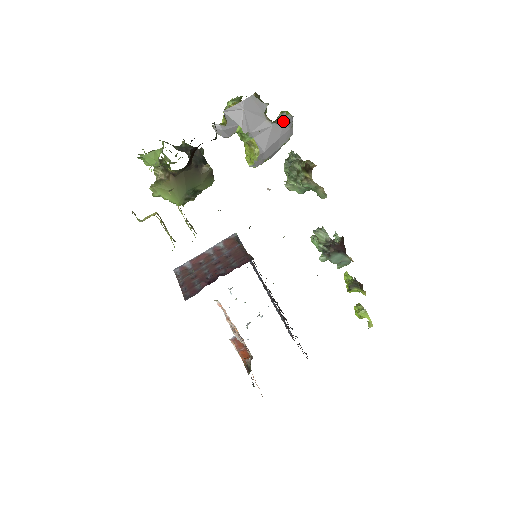
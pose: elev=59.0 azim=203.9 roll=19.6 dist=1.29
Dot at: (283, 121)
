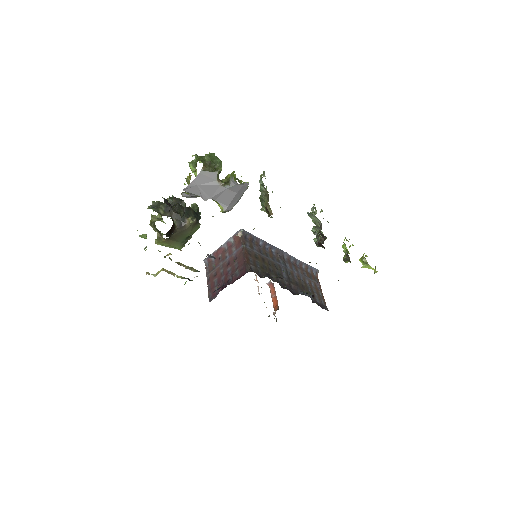
Dot at: (234, 184)
